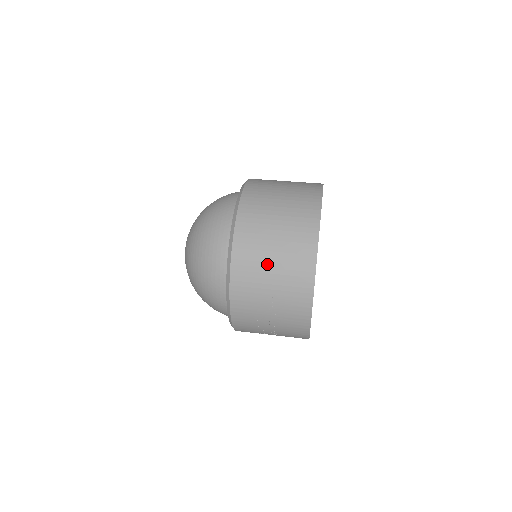
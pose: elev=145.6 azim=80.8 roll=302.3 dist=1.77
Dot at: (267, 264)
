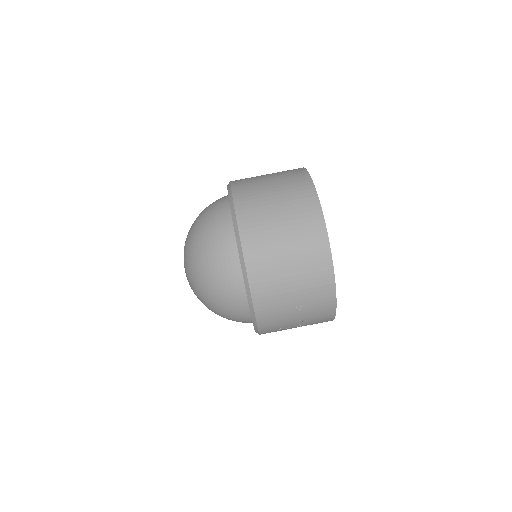
Dot at: (285, 274)
